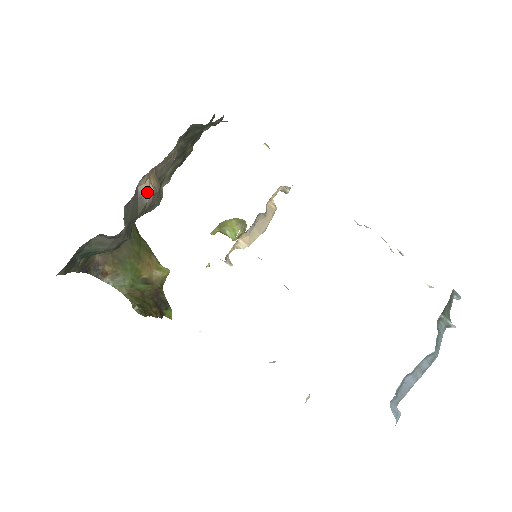
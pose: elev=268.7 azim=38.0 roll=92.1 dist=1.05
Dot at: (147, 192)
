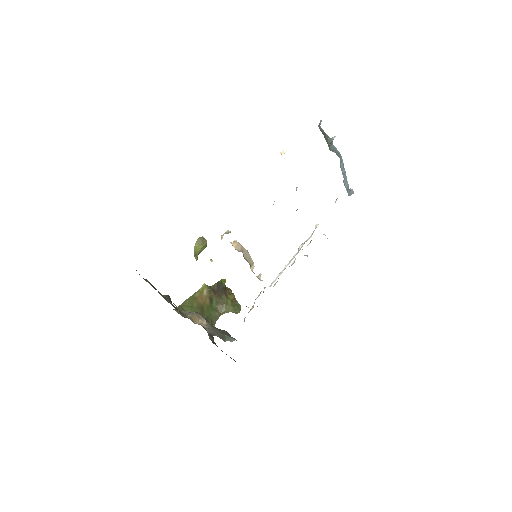
Dot at: (205, 324)
